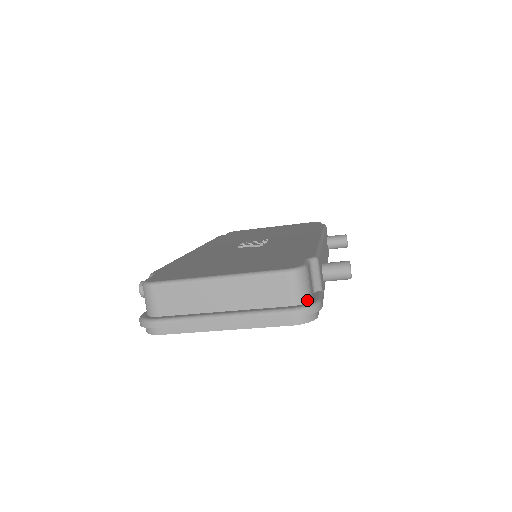
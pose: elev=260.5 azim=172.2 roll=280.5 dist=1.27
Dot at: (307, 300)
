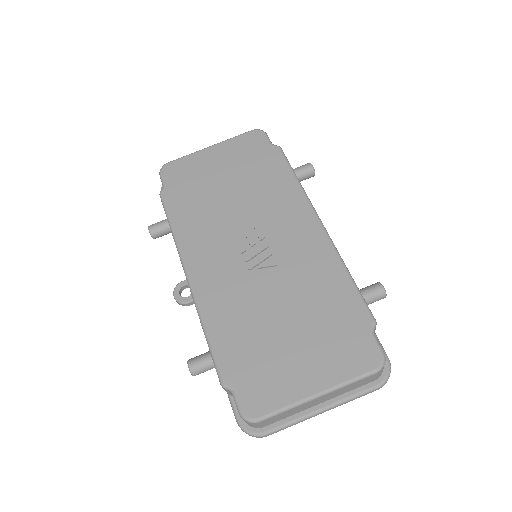
Dot at: occluded
